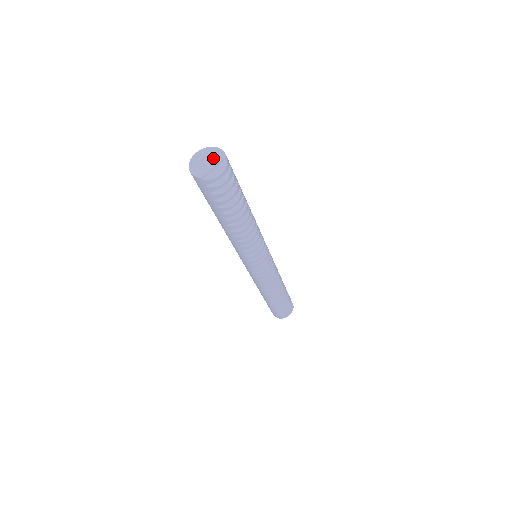
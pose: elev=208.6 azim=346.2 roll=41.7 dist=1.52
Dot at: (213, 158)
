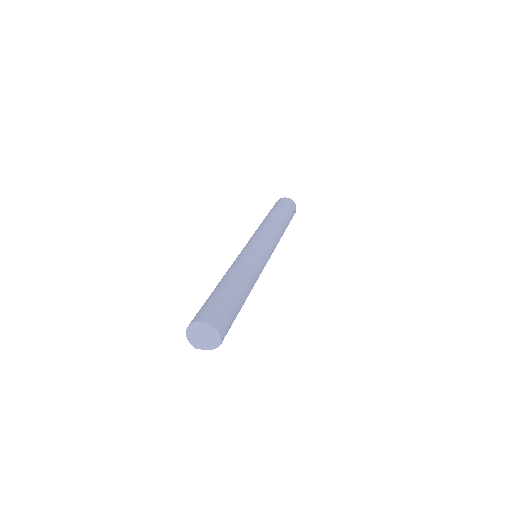
Dot at: (209, 336)
